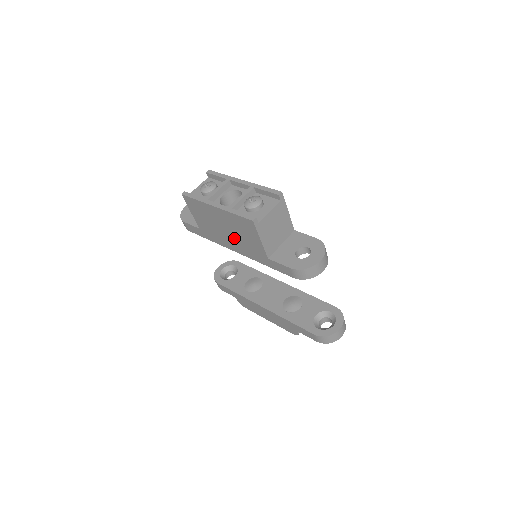
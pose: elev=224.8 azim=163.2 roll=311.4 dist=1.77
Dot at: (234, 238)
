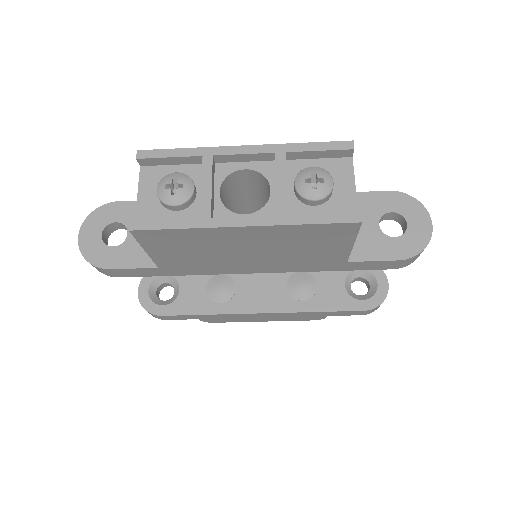
Dot at: (267, 258)
